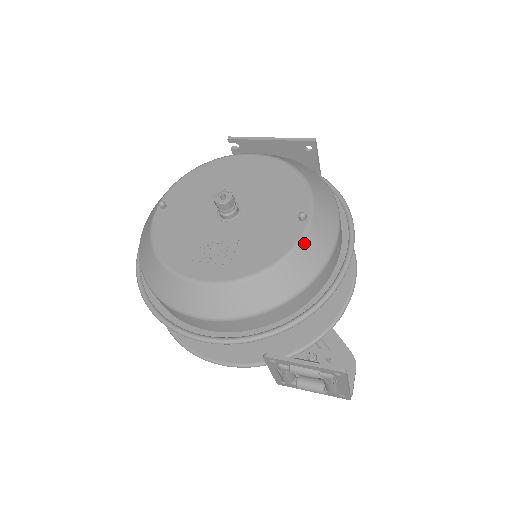
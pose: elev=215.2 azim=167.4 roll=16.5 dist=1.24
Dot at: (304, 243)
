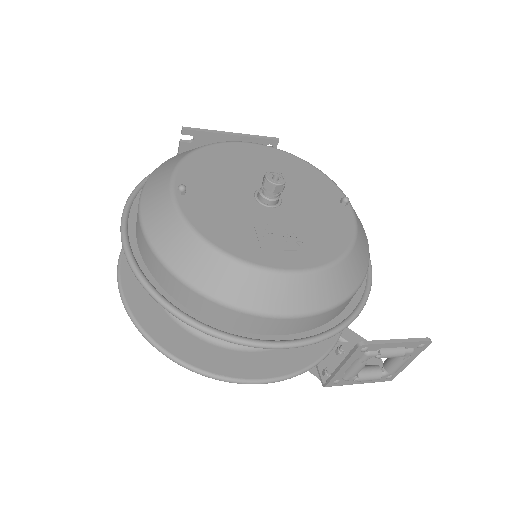
Dot at: (358, 226)
